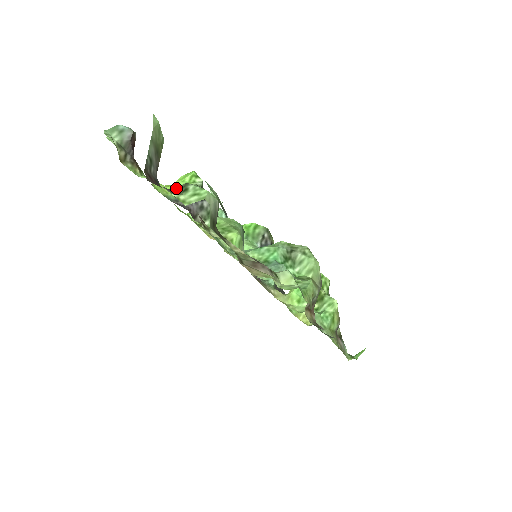
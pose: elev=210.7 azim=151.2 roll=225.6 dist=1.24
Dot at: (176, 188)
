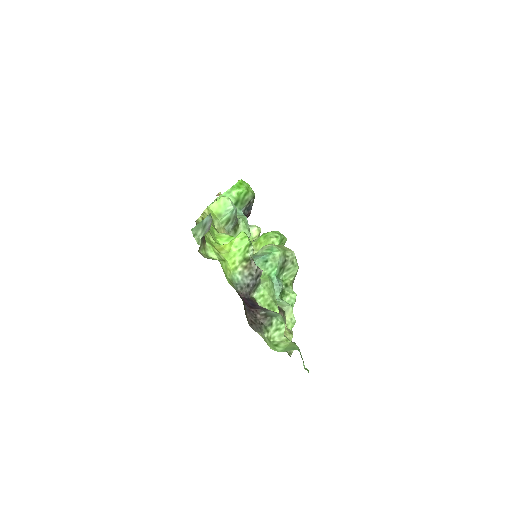
Dot at: (262, 319)
